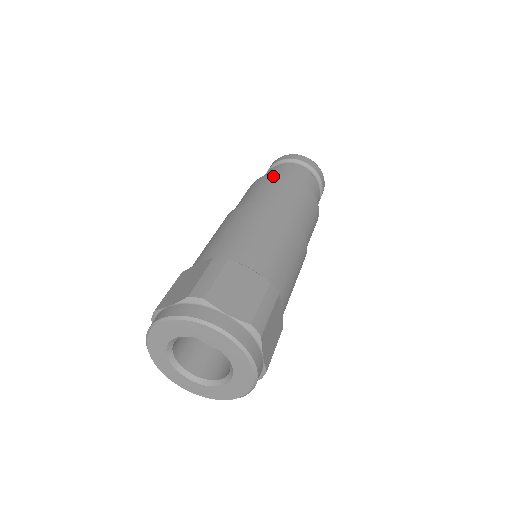
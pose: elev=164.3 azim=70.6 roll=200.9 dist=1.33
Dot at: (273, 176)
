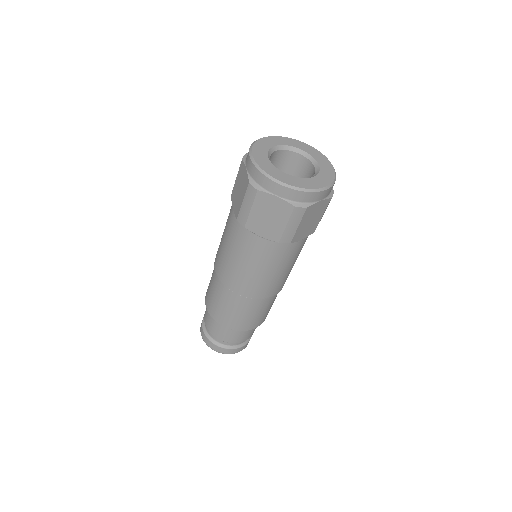
Dot at: occluded
